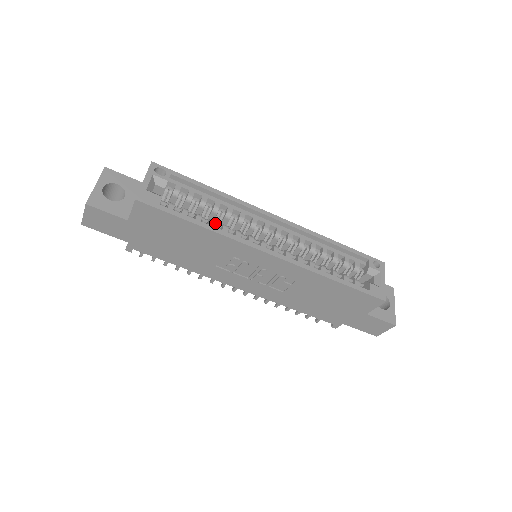
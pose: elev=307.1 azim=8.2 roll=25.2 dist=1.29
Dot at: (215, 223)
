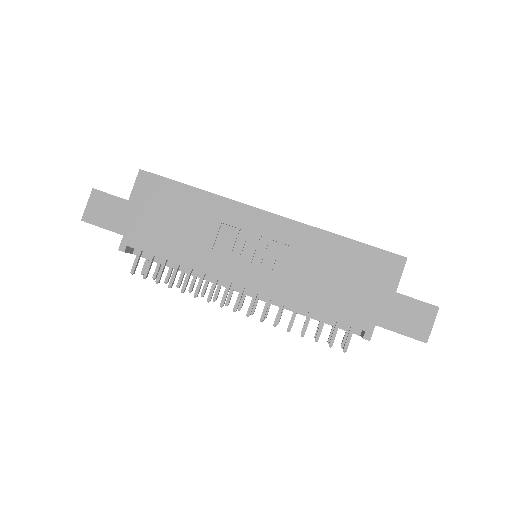
Dot at: occluded
